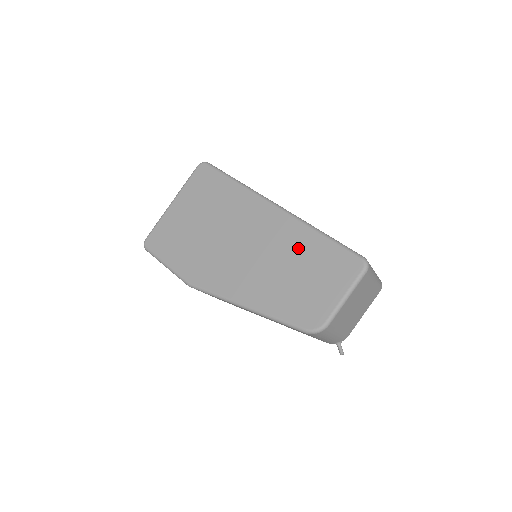
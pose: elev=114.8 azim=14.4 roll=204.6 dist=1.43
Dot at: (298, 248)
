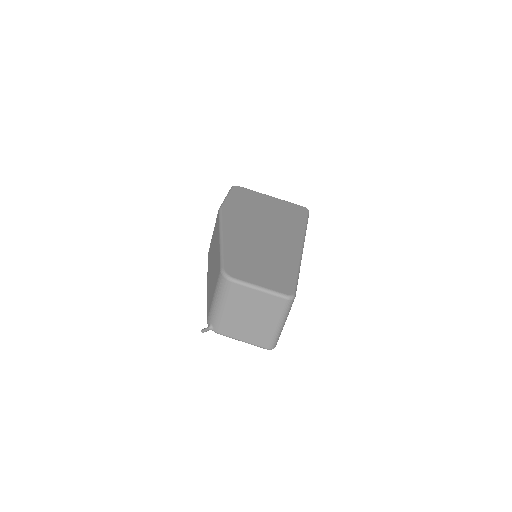
Dot at: (280, 259)
